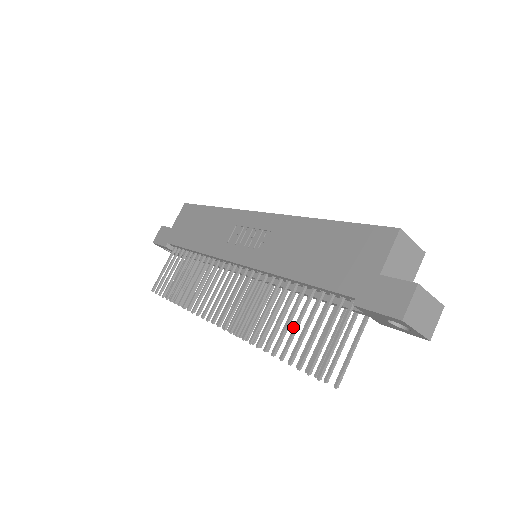
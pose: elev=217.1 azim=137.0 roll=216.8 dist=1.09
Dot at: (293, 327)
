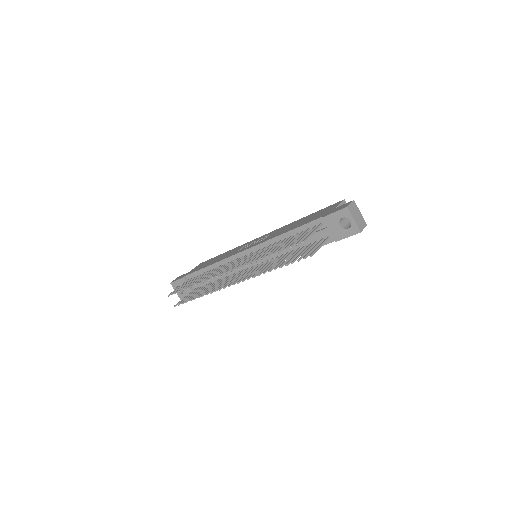
Dot at: (286, 243)
